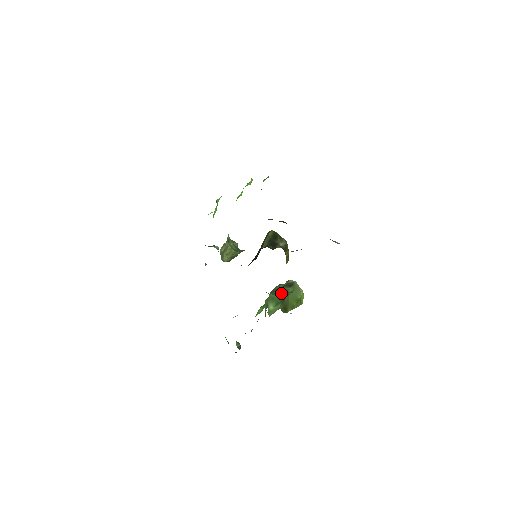
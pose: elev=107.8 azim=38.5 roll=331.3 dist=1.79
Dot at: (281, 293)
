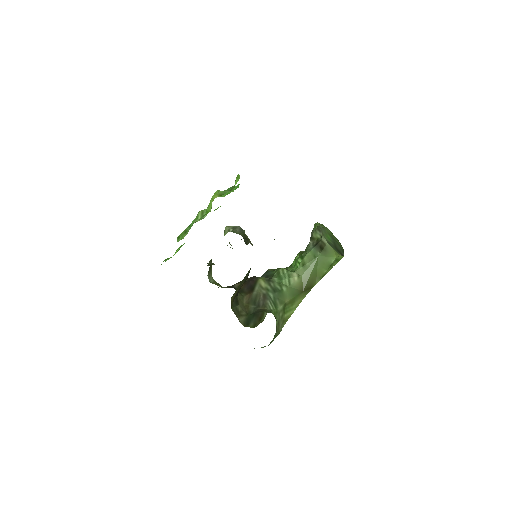
Dot at: occluded
